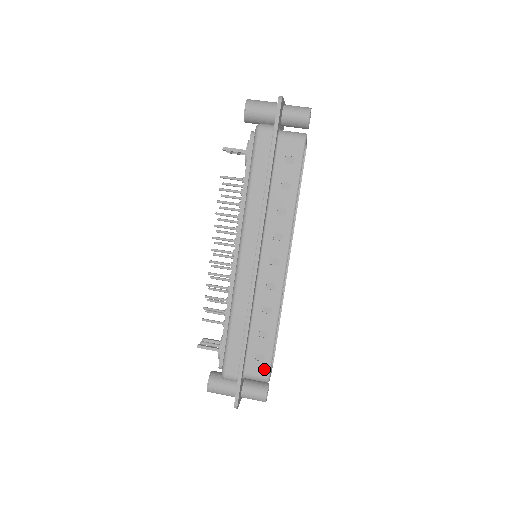
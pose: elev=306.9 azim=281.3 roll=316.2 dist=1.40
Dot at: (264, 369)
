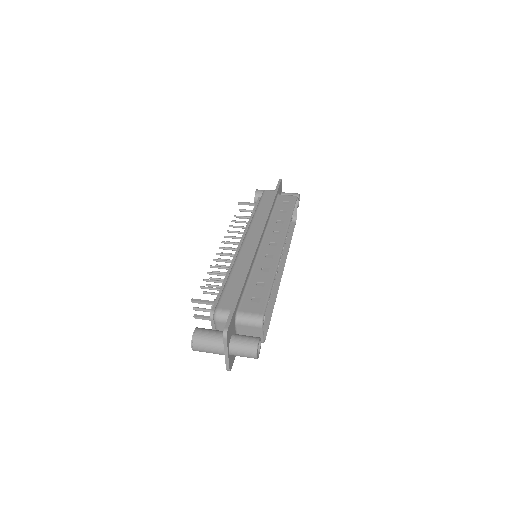
Dot at: (259, 308)
